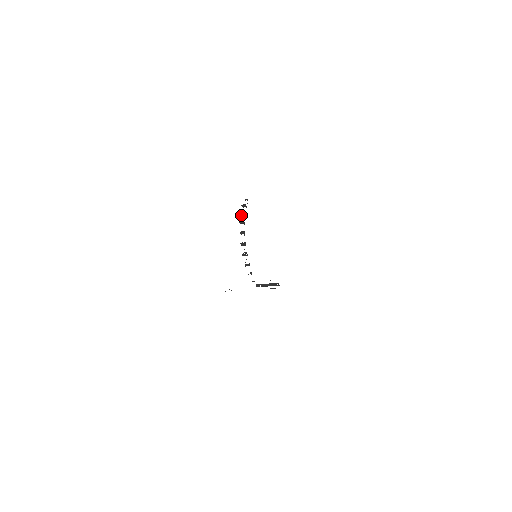
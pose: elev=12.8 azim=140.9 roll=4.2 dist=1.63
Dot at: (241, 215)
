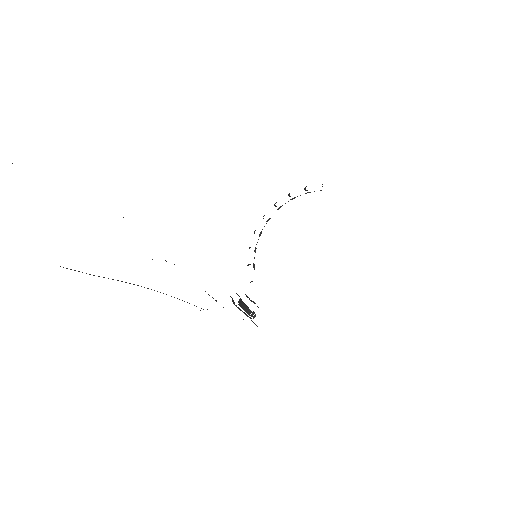
Dot at: (292, 198)
